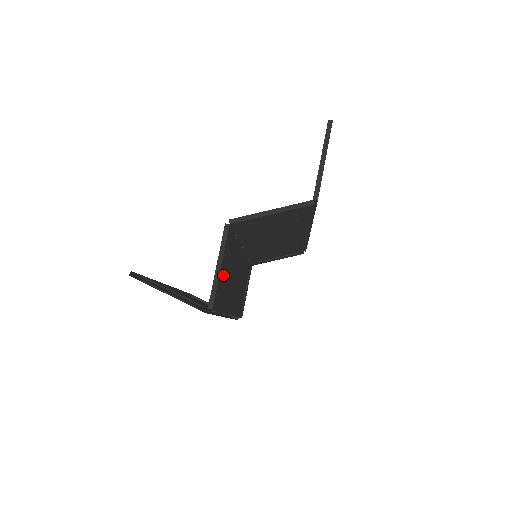
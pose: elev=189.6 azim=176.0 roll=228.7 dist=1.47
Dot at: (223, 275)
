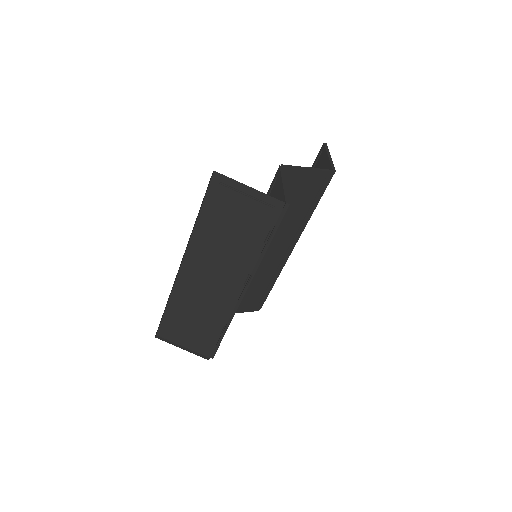
Dot at: occluded
